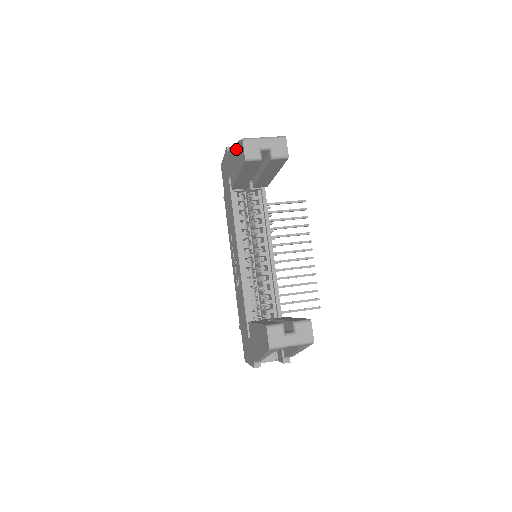
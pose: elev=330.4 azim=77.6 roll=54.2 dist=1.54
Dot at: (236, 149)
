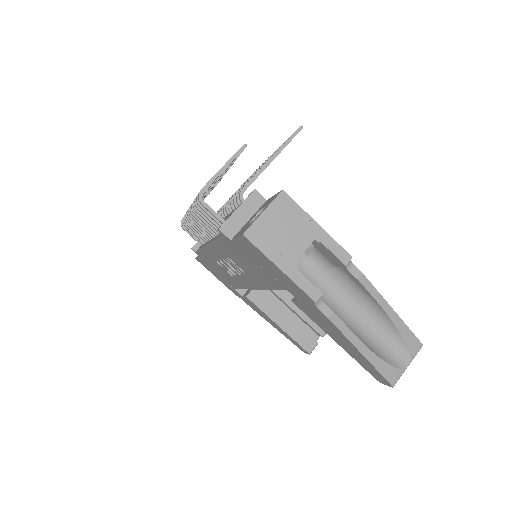
Dot at: (362, 358)
